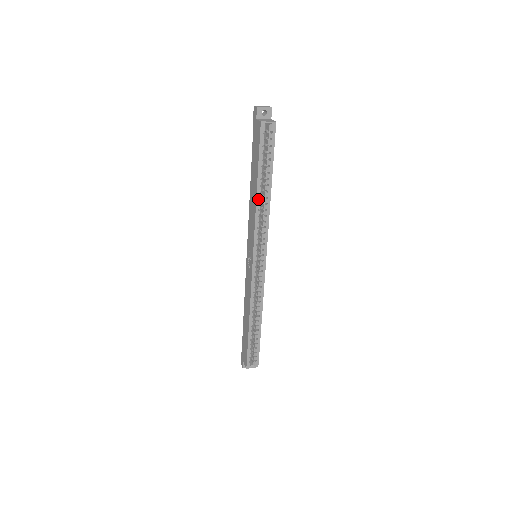
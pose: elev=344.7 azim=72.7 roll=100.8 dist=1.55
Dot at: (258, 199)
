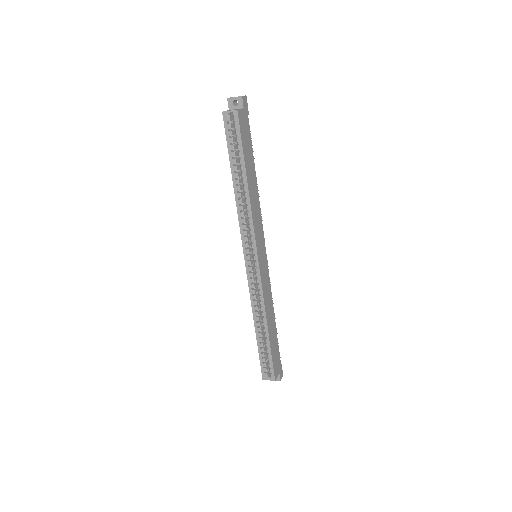
Dot at: (236, 193)
